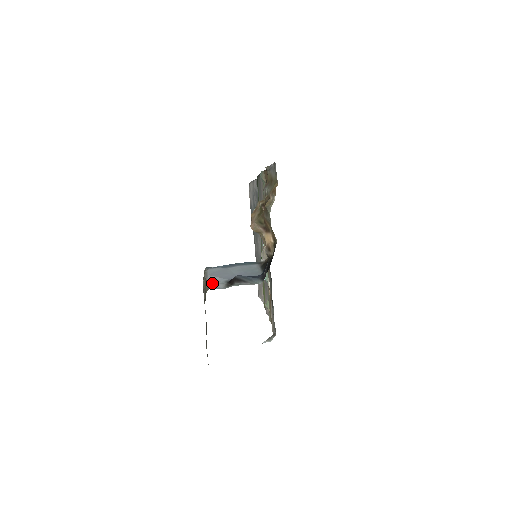
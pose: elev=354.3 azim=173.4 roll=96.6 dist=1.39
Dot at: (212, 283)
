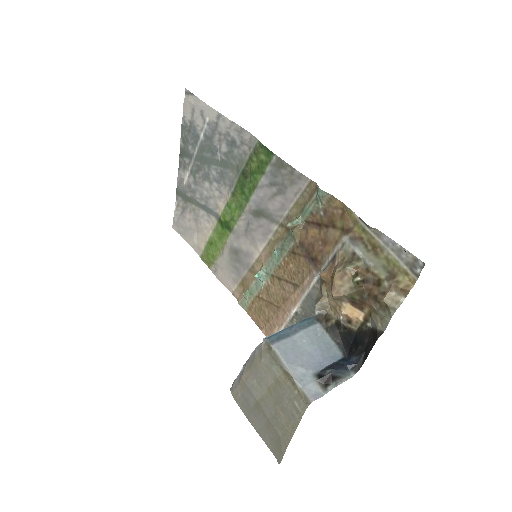
Dot at: (304, 384)
